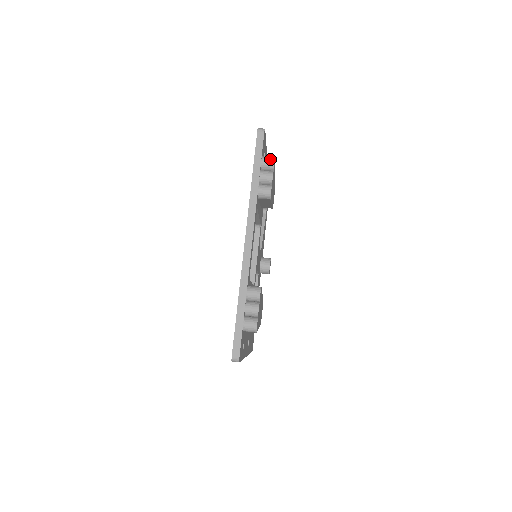
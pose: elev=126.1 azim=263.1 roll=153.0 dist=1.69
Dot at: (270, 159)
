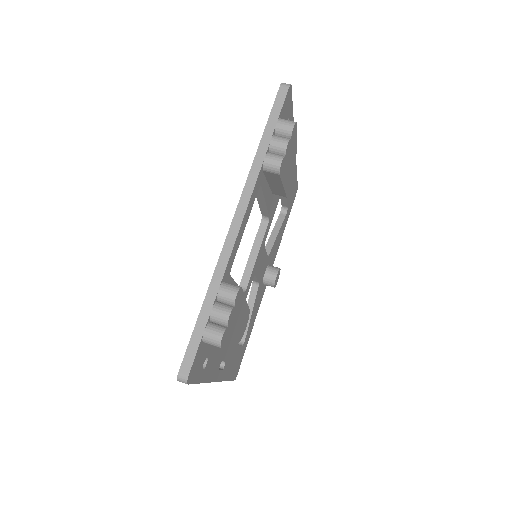
Dot at: (289, 122)
